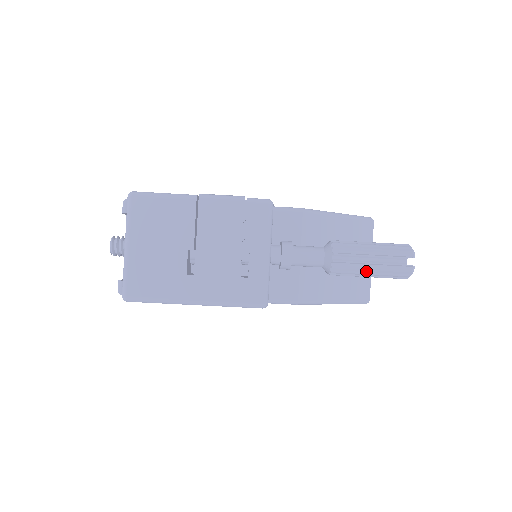
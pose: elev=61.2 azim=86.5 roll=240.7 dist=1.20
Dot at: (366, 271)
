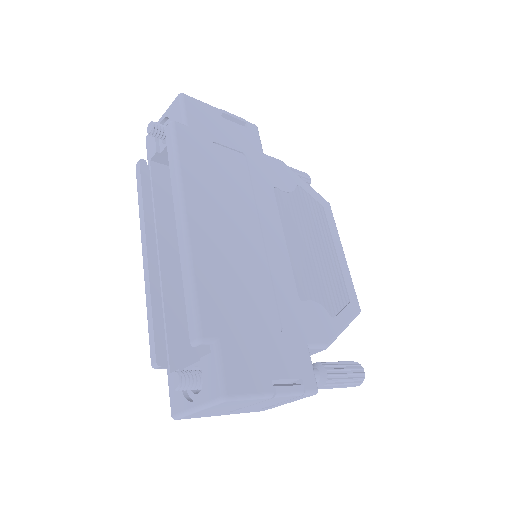
Dot at: occluded
